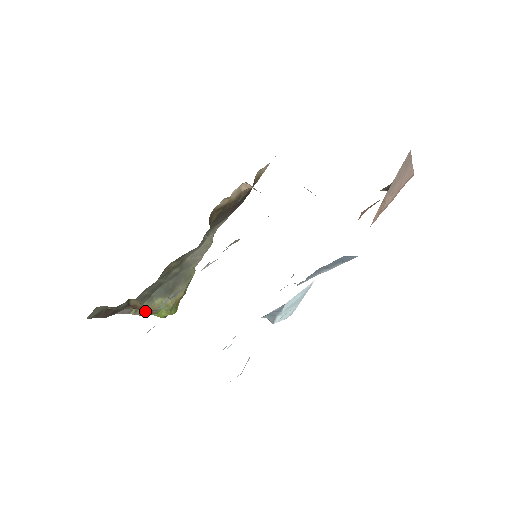
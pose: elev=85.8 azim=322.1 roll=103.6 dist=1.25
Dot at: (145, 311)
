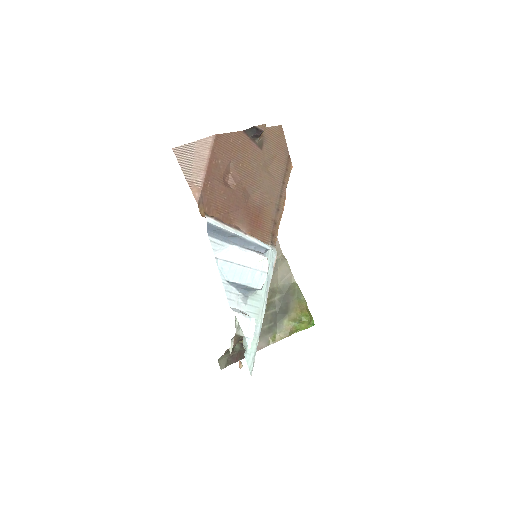
Dot at: occluded
